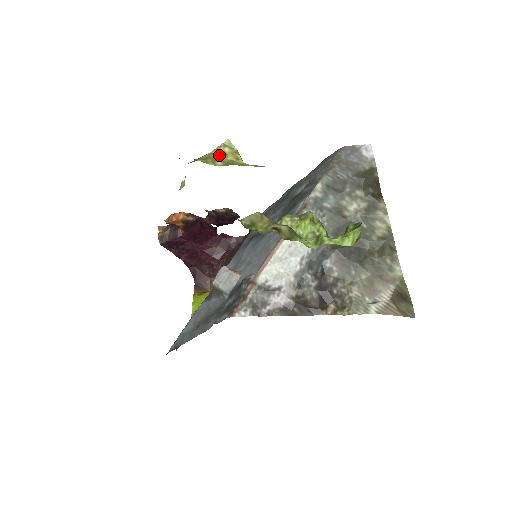
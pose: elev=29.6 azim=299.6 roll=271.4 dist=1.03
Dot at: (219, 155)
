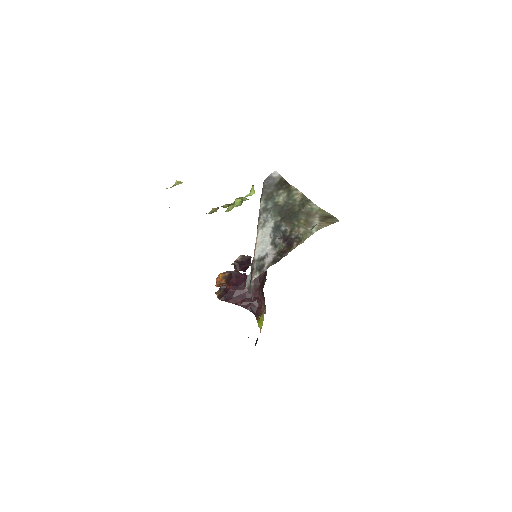
Dot at: (174, 185)
